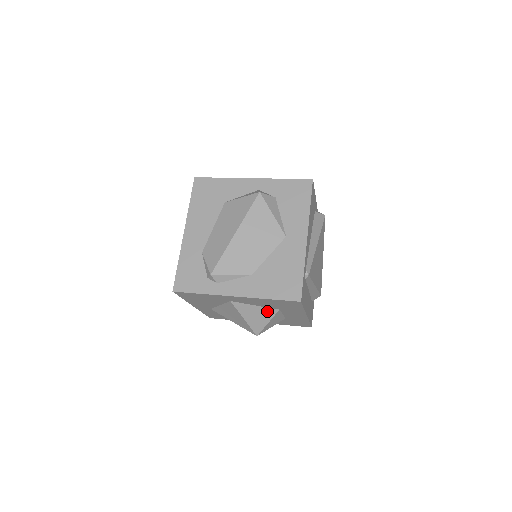
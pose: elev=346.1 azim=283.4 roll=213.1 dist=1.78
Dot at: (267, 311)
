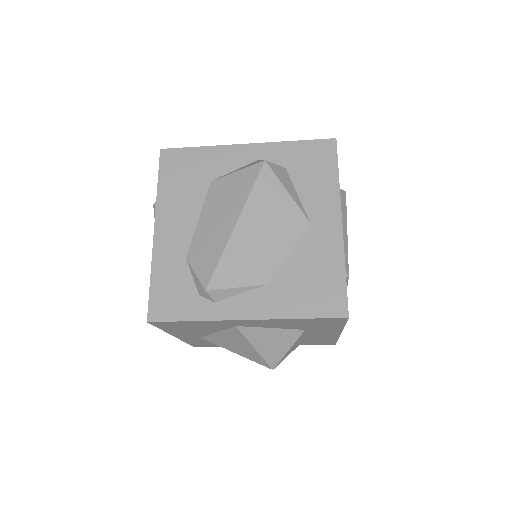
Dot at: (288, 334)
